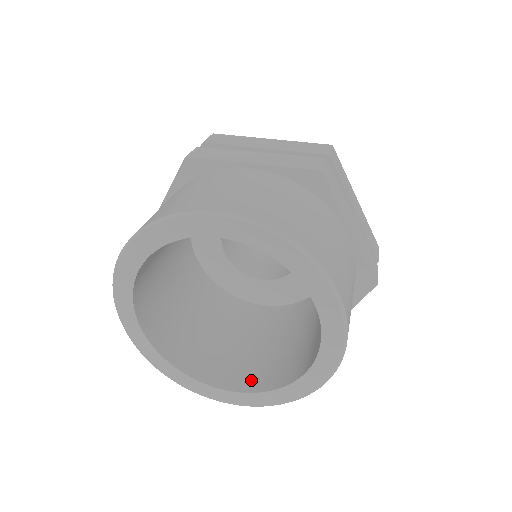
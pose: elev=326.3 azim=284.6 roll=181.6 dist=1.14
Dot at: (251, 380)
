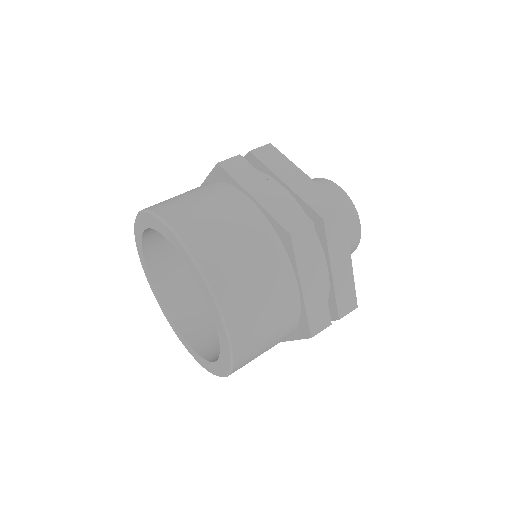
Dot at: occluded
